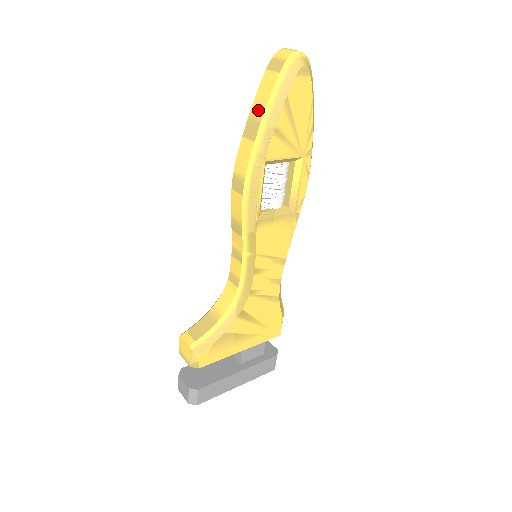
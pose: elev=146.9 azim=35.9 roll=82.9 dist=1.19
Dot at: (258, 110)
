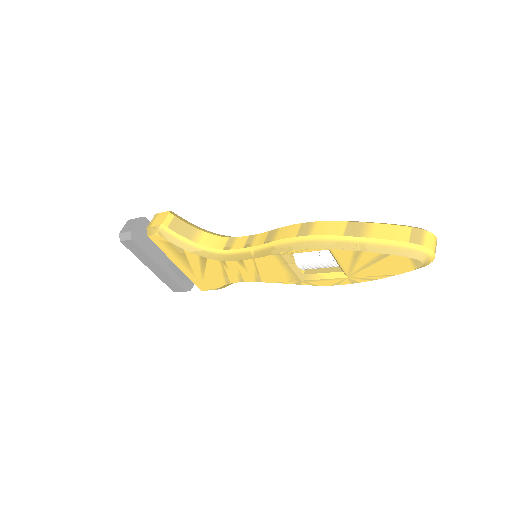
Dot at: (372, 231)
